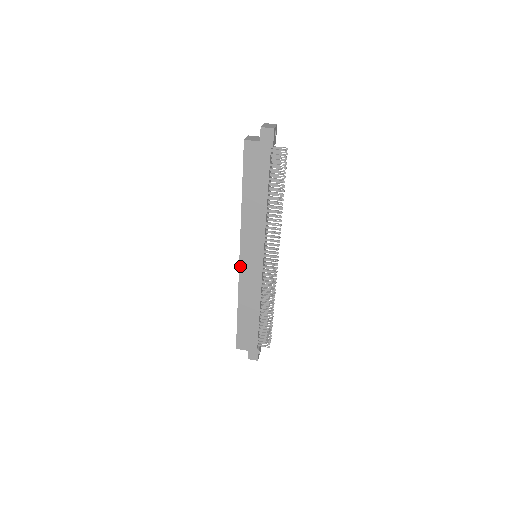
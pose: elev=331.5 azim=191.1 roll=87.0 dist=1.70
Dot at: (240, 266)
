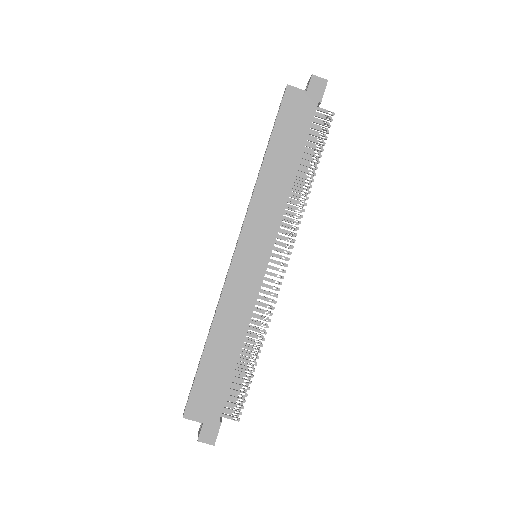
Dot at: (232, 263)
